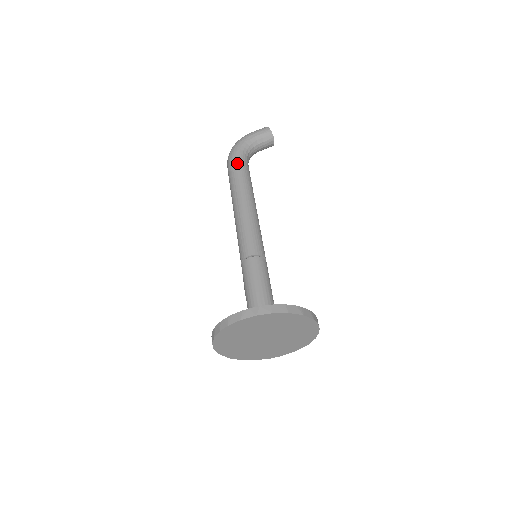
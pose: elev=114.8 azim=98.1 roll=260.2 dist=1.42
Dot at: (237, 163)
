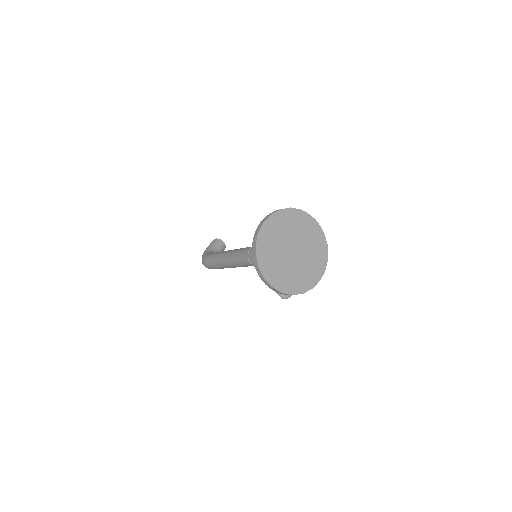
Dot at: (209, 255)
